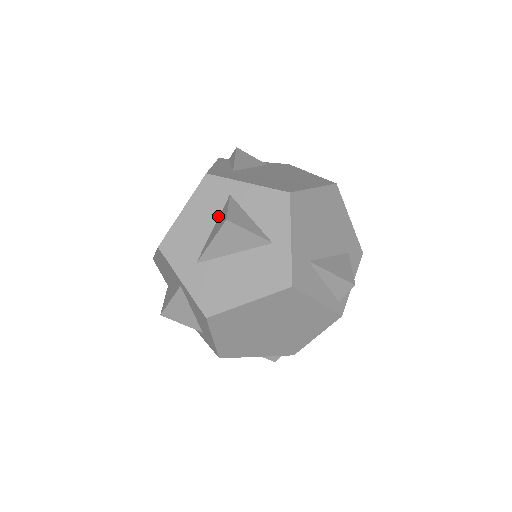
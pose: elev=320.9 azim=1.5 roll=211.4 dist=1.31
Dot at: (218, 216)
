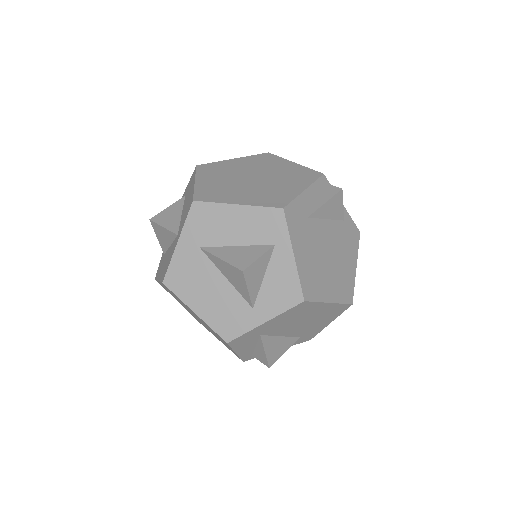
Dot at: (250, 244)
